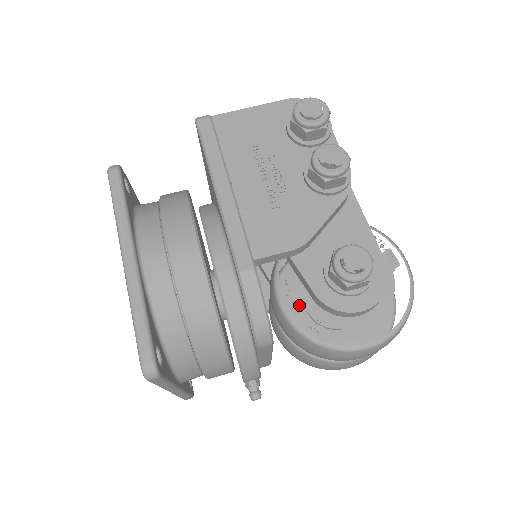
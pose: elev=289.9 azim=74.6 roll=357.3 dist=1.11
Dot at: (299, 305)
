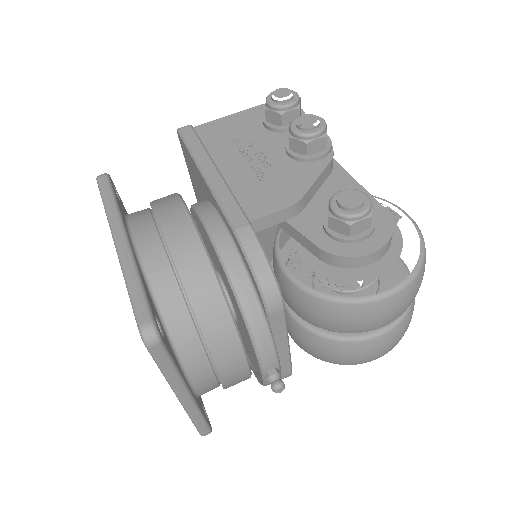
Dot at: occluded
